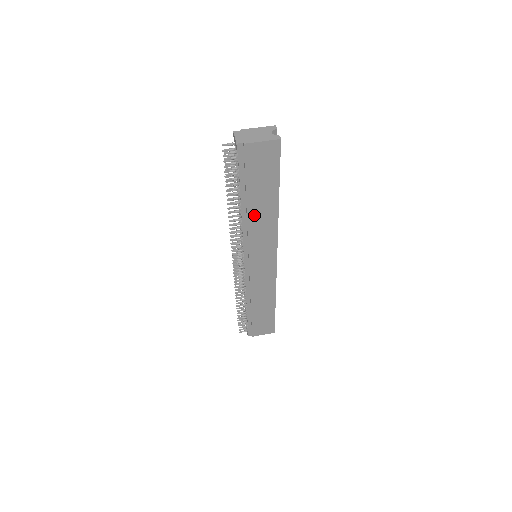
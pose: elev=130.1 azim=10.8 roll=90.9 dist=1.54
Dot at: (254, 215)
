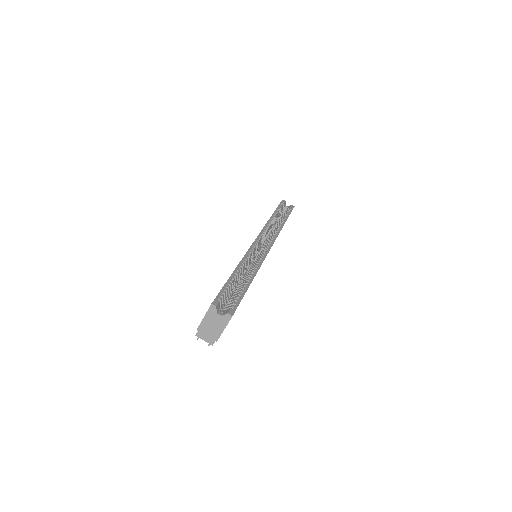
Dot at: occluded
